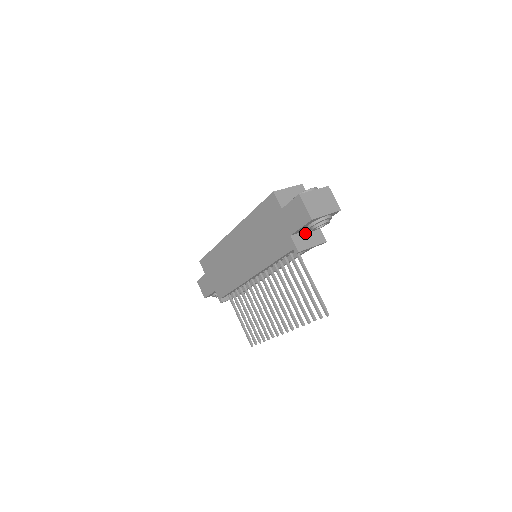
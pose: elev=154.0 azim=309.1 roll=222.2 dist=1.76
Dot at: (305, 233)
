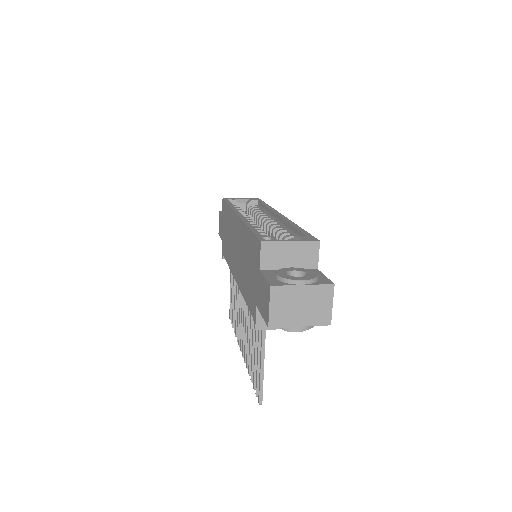
Dot at: occluded
